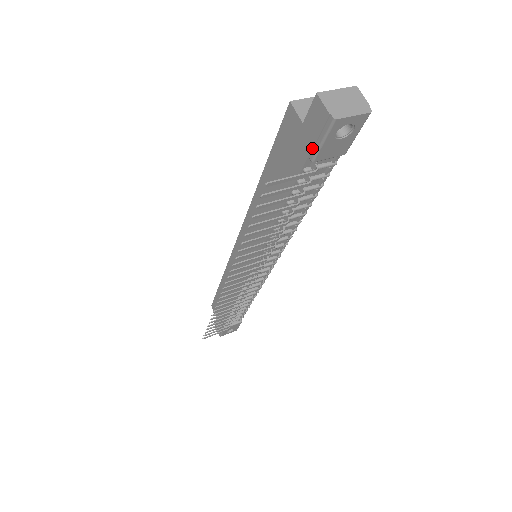
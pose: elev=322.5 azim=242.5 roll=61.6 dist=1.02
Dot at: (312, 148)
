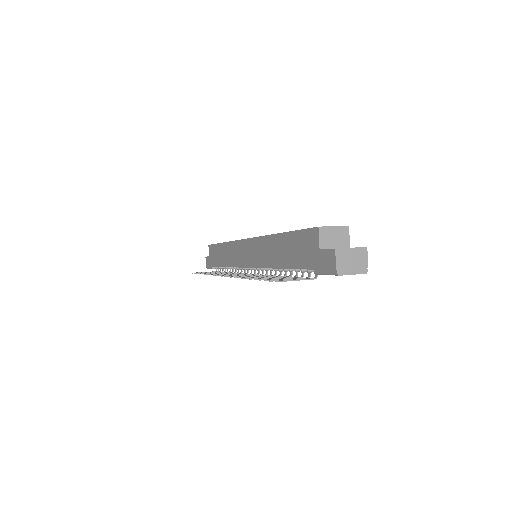
Dot at: (318, 269)
